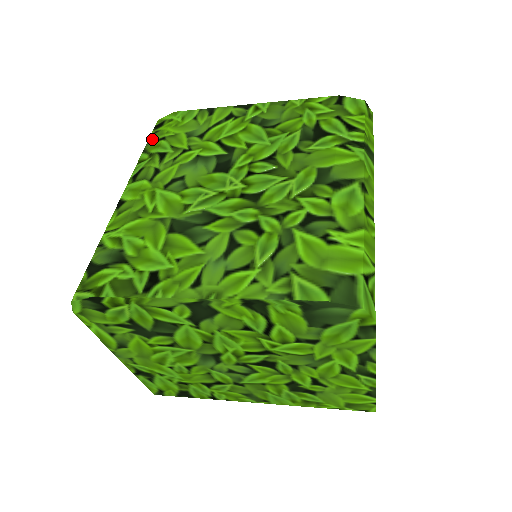
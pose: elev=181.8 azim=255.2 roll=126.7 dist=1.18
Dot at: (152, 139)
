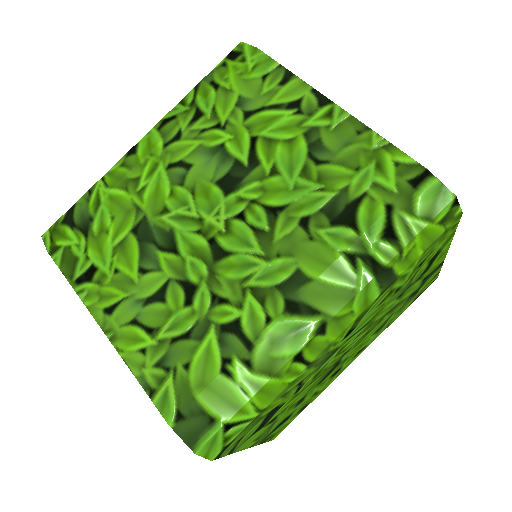
Dot at: (213, 74)
